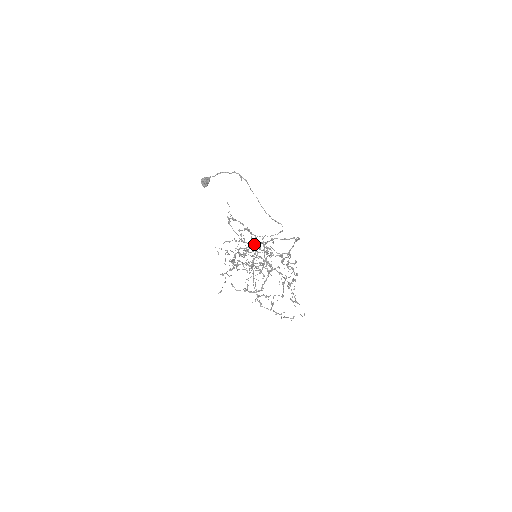
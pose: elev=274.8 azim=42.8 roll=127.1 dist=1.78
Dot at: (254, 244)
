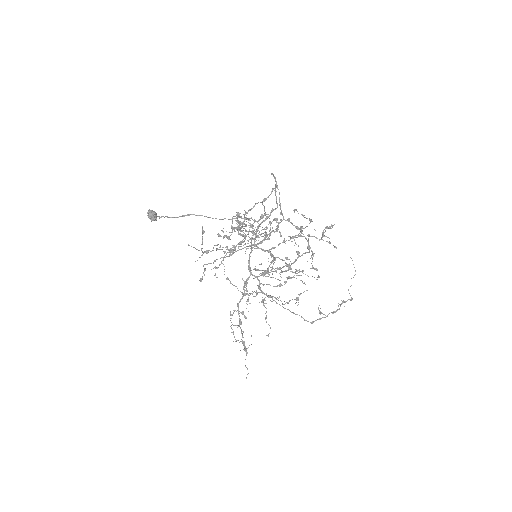
Dot at: occluded
